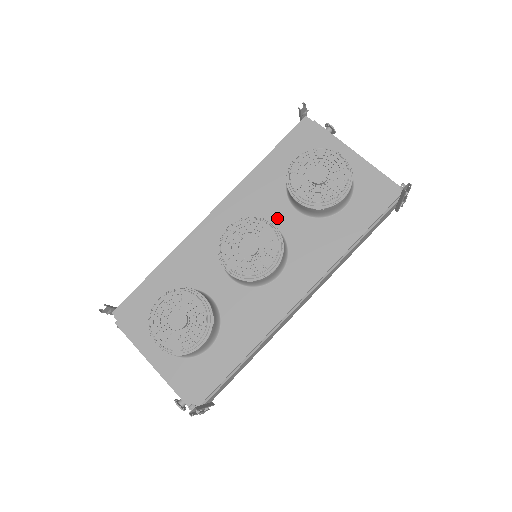
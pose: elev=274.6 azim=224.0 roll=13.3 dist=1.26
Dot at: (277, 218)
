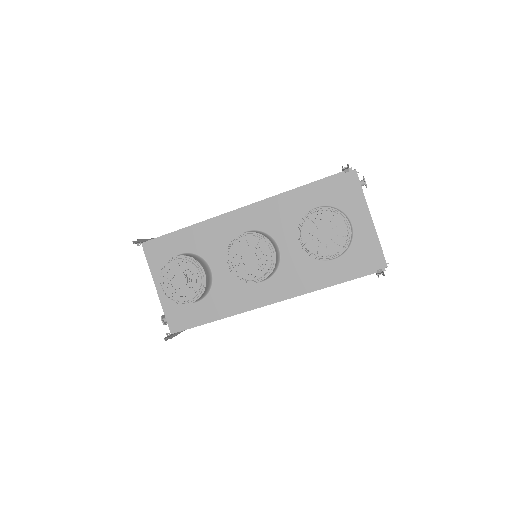
Dot at: (283, 240)
